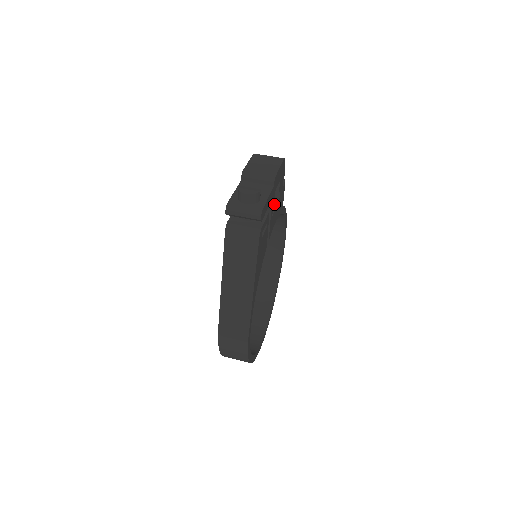
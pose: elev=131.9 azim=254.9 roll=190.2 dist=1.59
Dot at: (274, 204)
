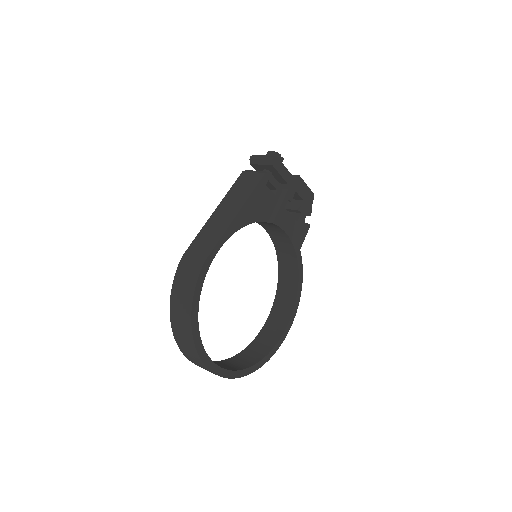
Dot at: (291, 217)
